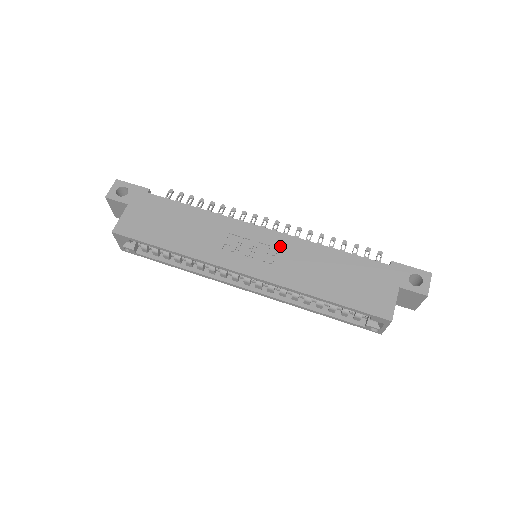
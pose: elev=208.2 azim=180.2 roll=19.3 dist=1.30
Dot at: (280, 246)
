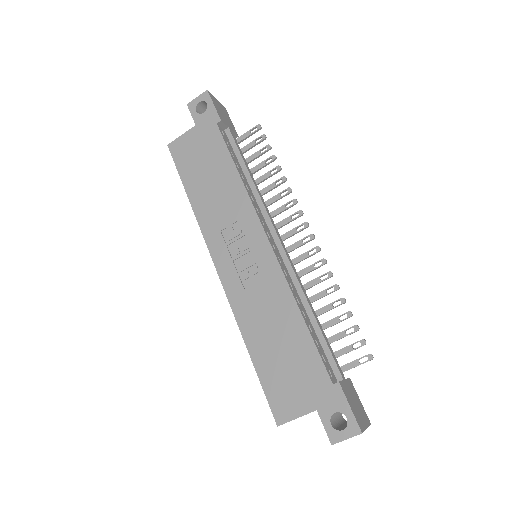
Dot at: (263, 270)
